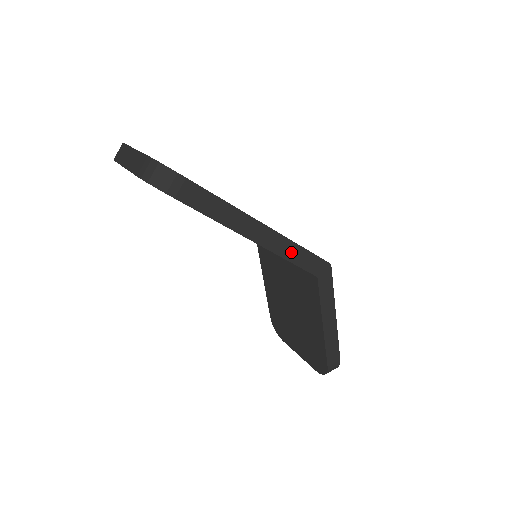
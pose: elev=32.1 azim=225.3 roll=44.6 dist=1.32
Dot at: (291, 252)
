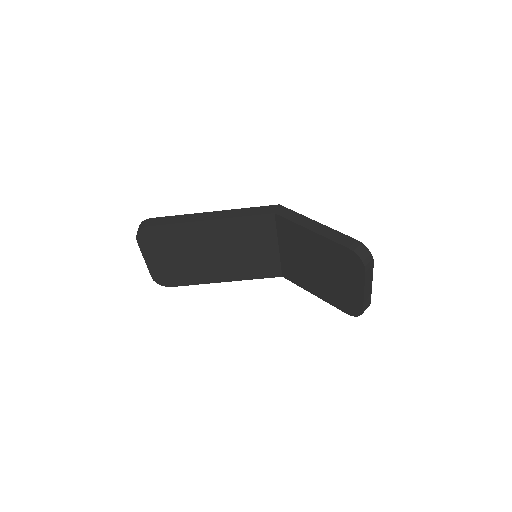
Dot at: (241, 213)
